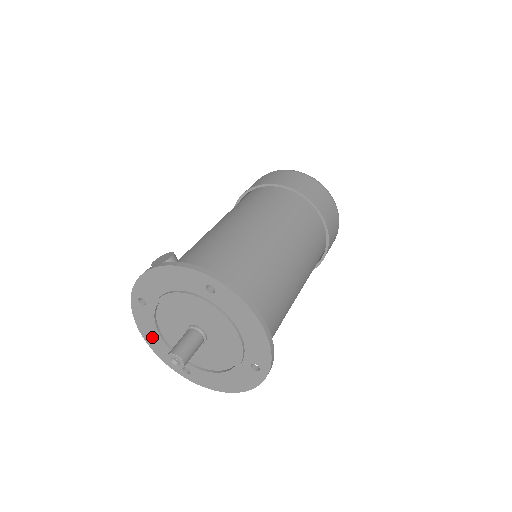
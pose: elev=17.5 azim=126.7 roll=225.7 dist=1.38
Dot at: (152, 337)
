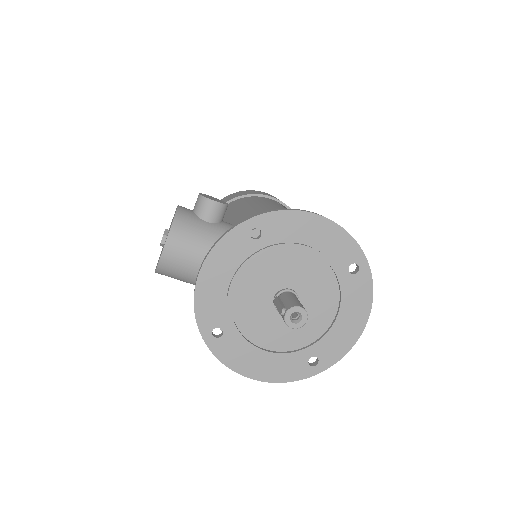
Dot at: (216, 275)
